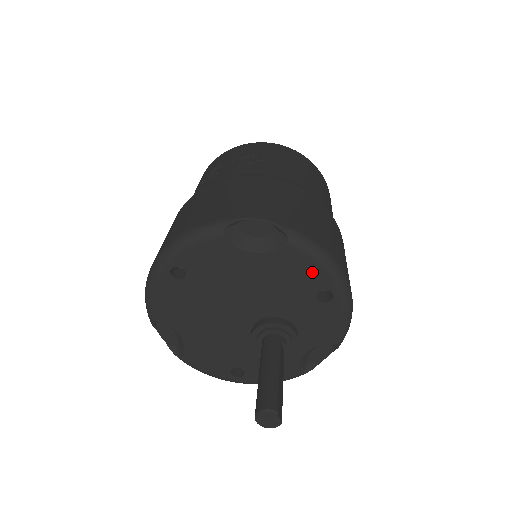
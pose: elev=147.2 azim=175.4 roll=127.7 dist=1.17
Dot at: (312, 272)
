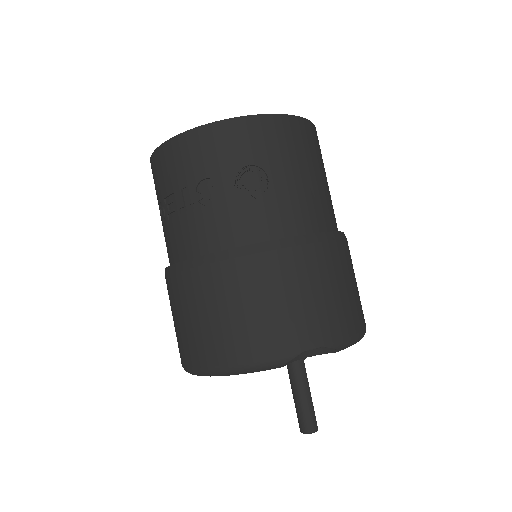
Dot at: occluded
